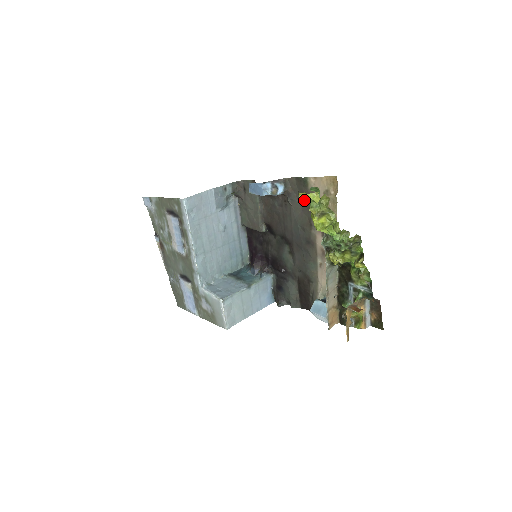
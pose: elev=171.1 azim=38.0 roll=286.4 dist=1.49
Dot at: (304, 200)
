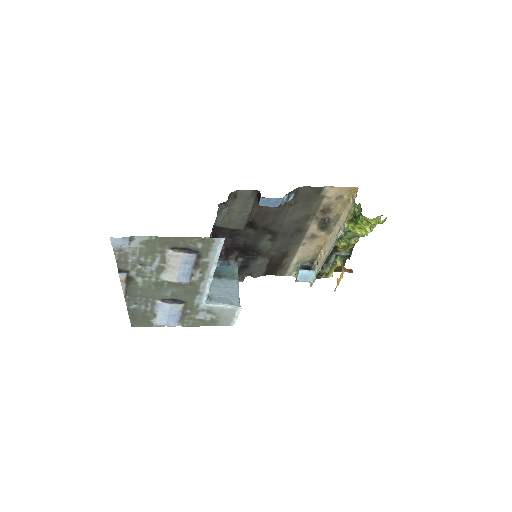
Dot at: (371, 223)
